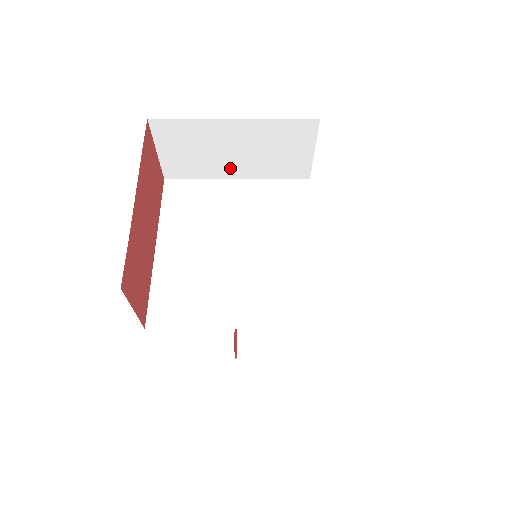
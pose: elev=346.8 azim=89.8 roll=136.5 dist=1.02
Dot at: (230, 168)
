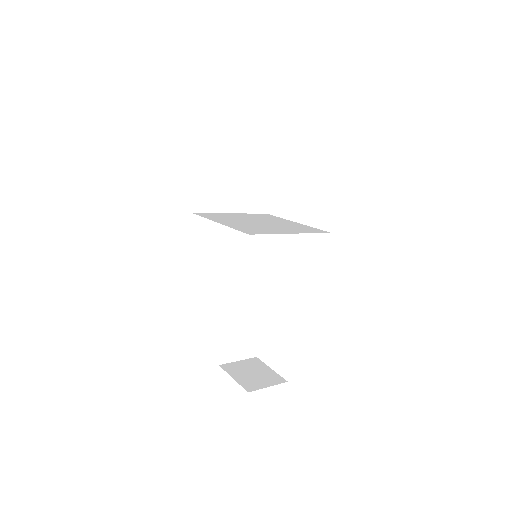
Dot at: (229, 203)
